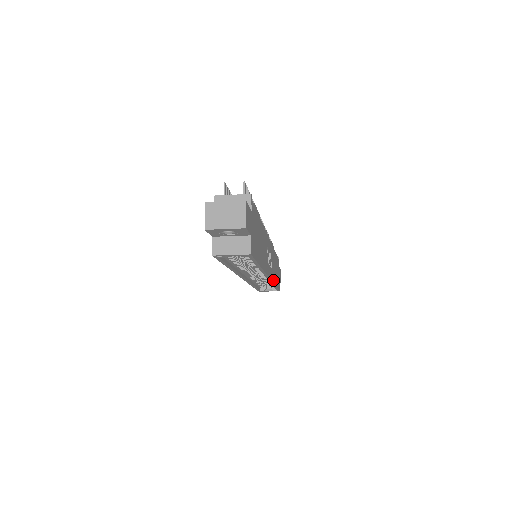
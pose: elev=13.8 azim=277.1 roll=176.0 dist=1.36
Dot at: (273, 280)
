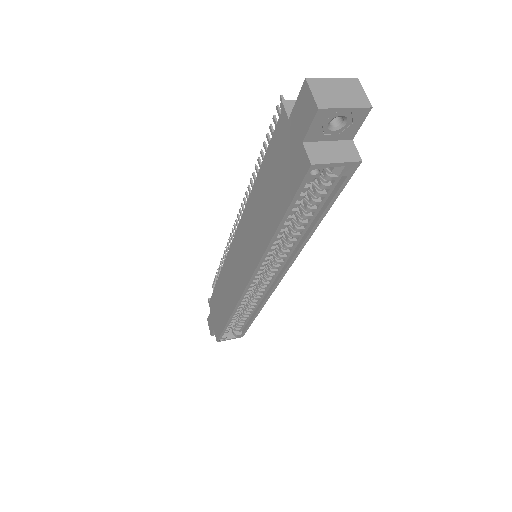
Dot at: occluded
